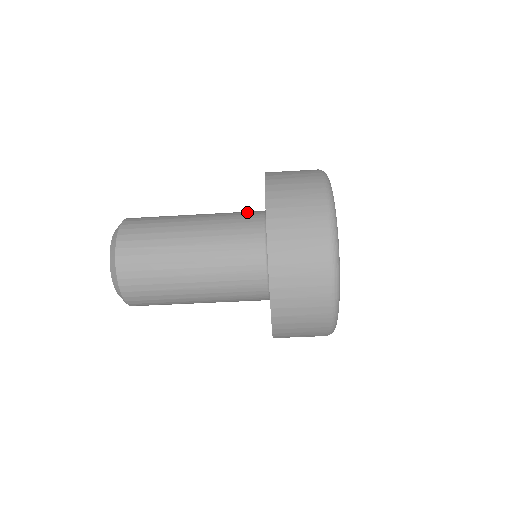
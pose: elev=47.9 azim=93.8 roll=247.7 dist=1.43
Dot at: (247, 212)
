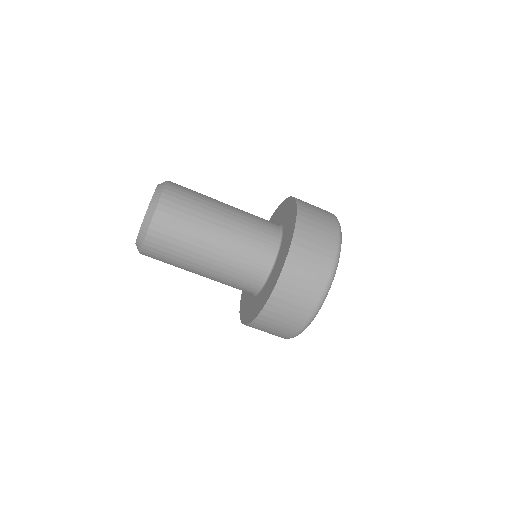
Dot at: occluded
